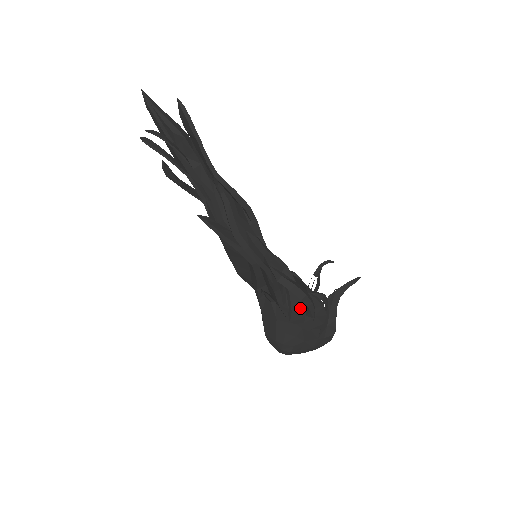
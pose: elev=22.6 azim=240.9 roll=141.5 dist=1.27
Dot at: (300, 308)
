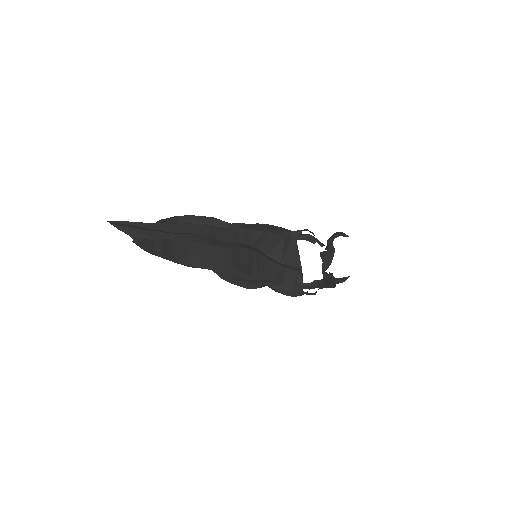
Dot at: occluded
